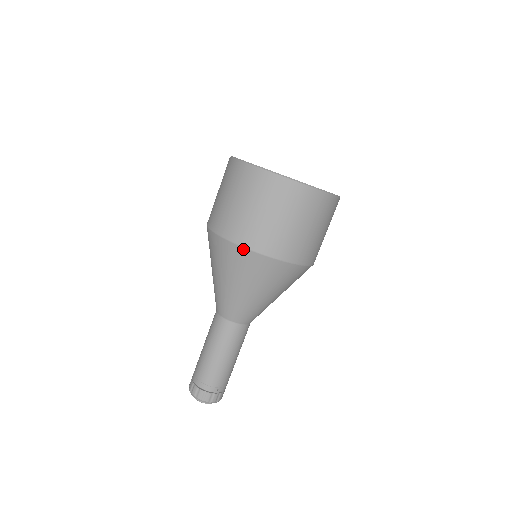
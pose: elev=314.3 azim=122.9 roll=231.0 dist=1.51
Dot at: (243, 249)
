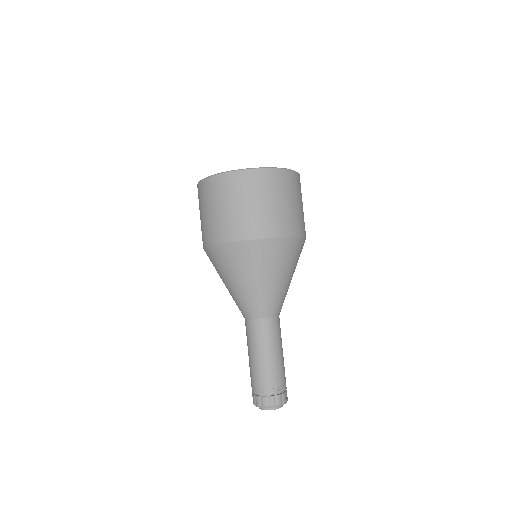
Dot at: (234, 243)
